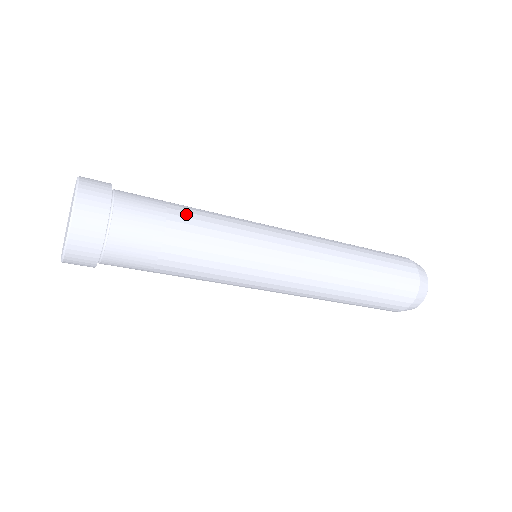
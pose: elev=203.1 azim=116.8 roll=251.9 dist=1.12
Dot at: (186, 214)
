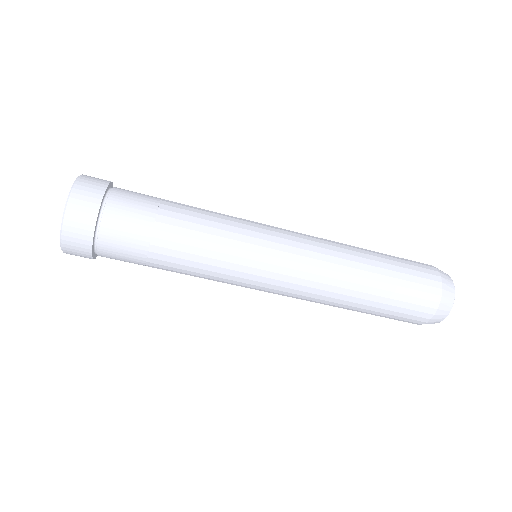
Dot at: (179, 206)
